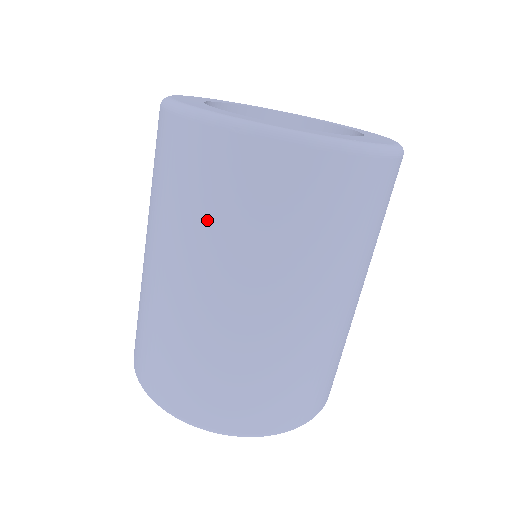
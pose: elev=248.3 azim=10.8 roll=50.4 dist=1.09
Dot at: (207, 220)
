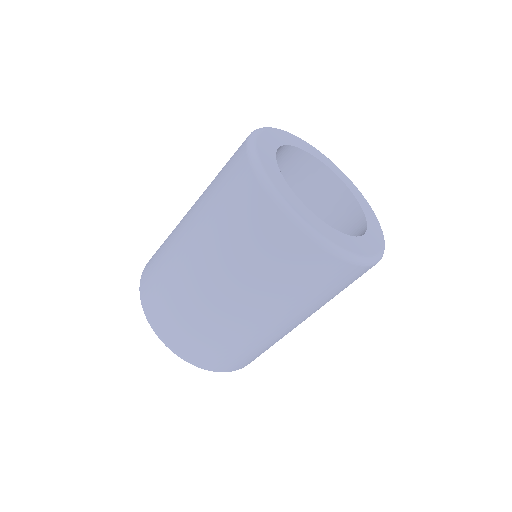
Dot at: (302, 296)
